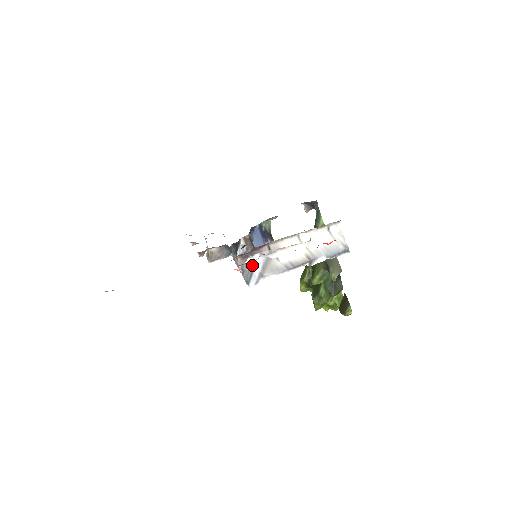
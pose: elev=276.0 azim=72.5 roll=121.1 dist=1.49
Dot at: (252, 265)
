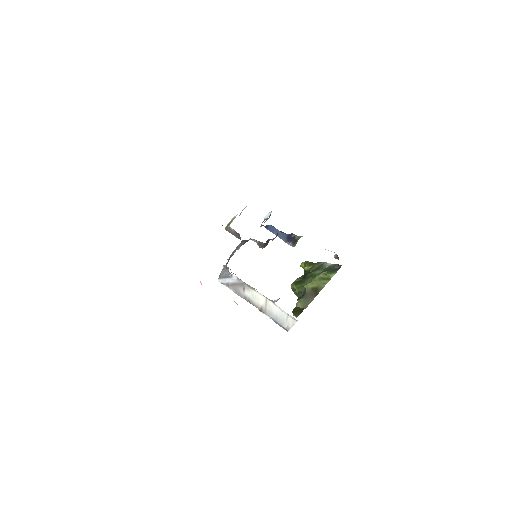
Dot at: (230, 274)
